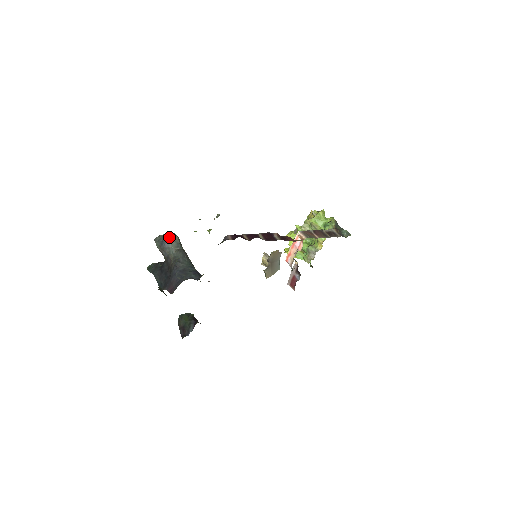
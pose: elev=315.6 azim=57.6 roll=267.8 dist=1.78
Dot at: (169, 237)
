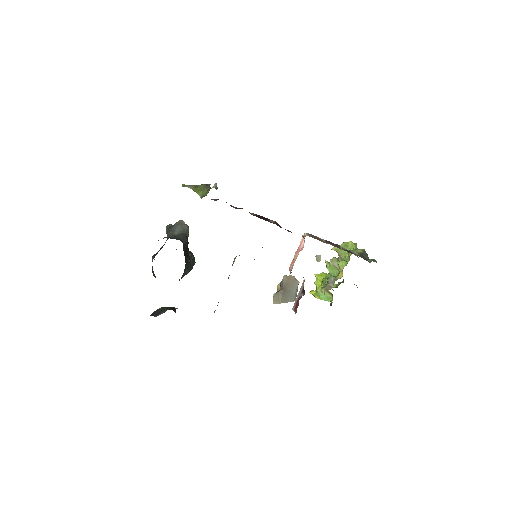
Dot at: (179, 223)
